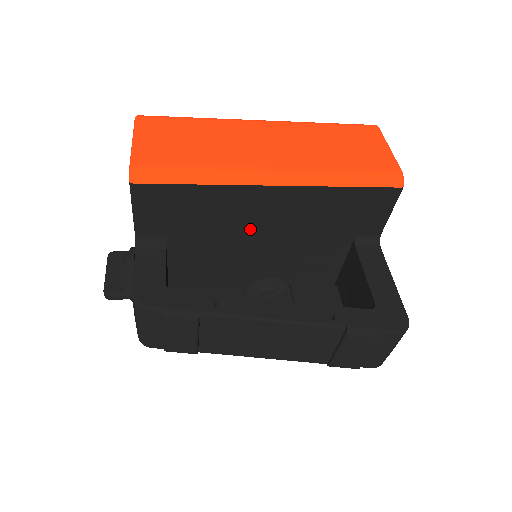
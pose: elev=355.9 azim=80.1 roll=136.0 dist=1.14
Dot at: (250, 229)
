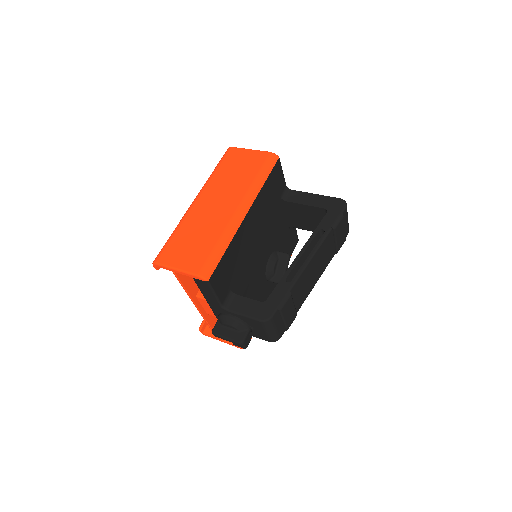
Dot at: (251, 244)
